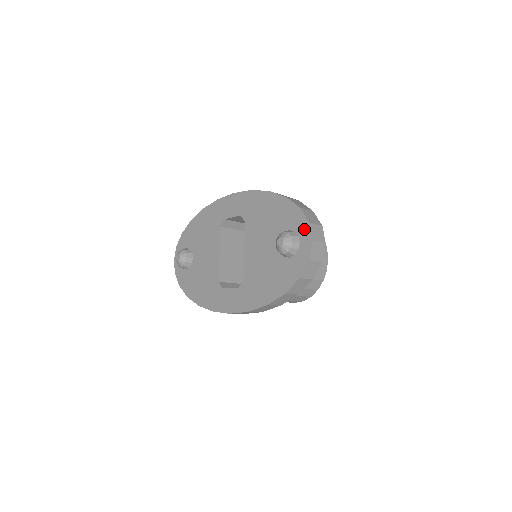
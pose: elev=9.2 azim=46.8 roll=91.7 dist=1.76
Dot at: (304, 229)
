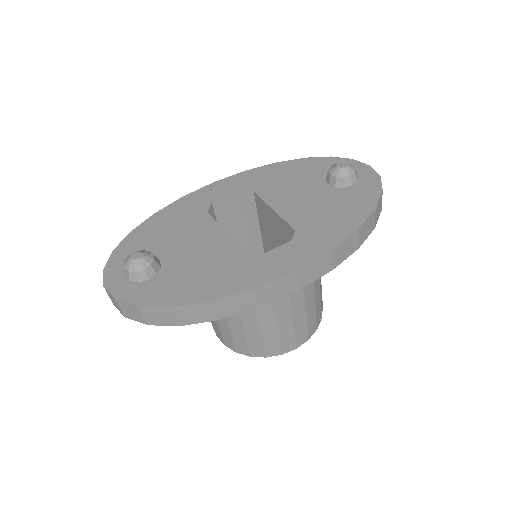
Dot at: (351, 164)
